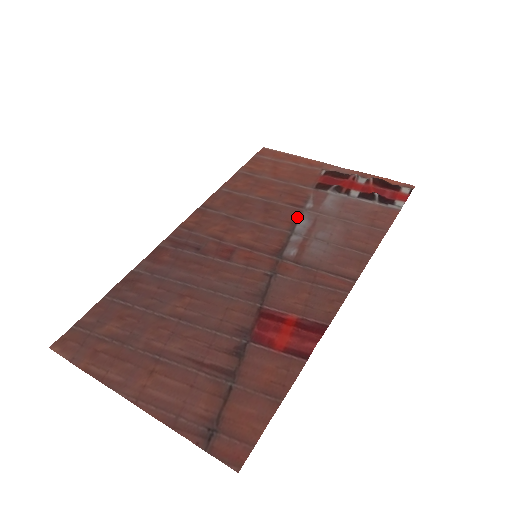
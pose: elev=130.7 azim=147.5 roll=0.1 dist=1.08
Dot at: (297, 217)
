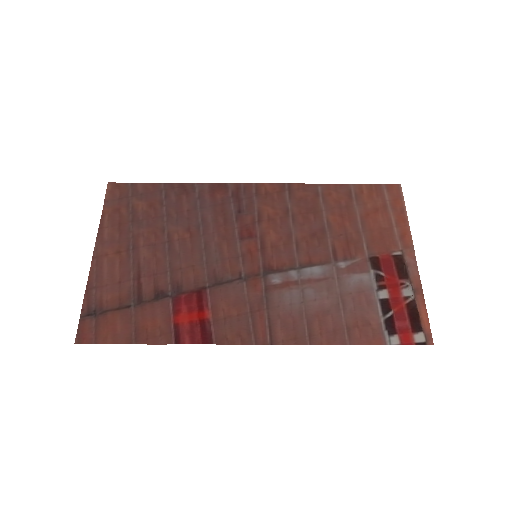
Dot at: (320, 262)
